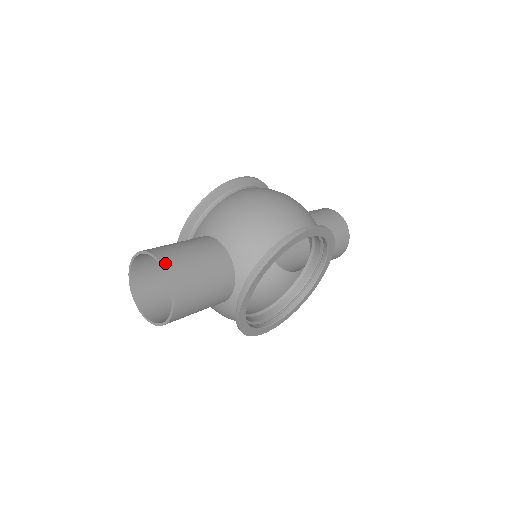
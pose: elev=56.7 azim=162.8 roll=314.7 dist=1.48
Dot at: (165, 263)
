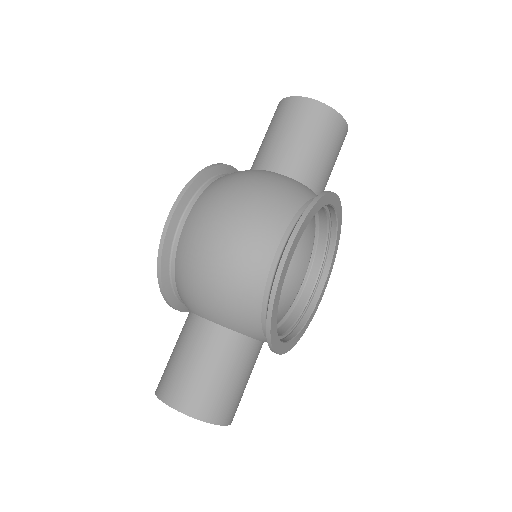
Dot at: (184, 409)
